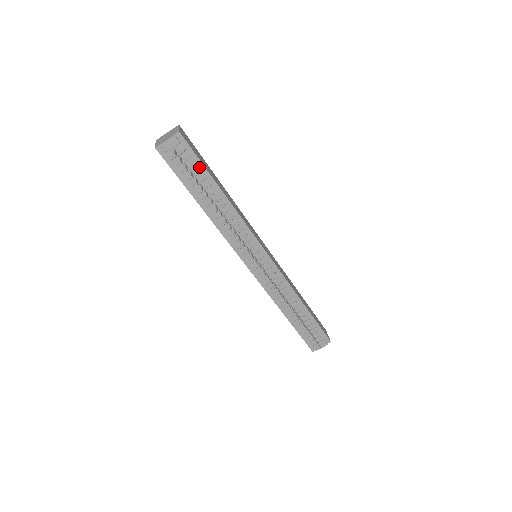
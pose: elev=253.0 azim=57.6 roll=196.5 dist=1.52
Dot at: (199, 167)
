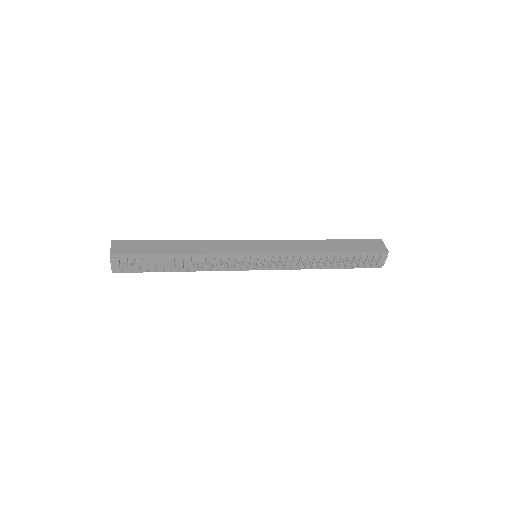
Dot at: (147, 257)
